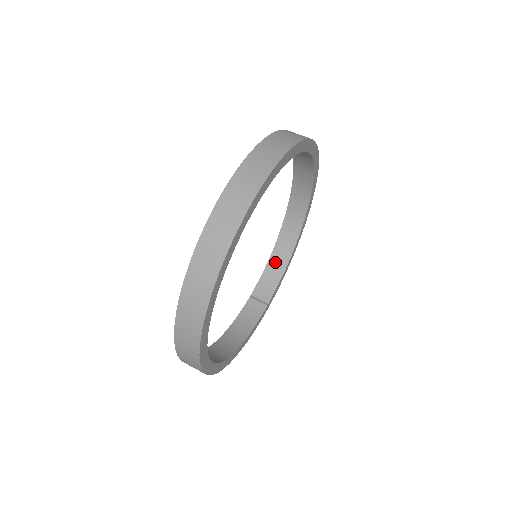
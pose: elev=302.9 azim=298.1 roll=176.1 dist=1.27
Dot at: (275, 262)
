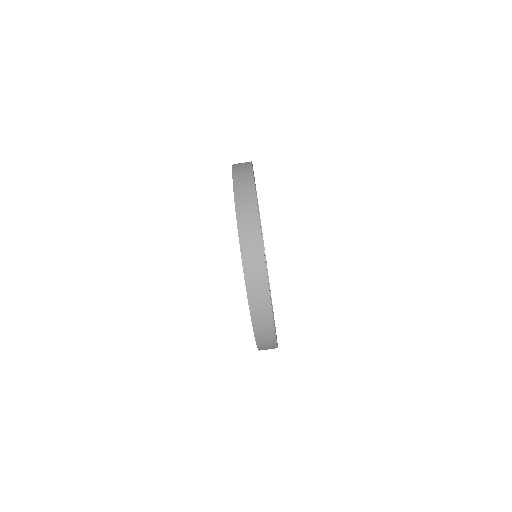
Dot at: occluded
